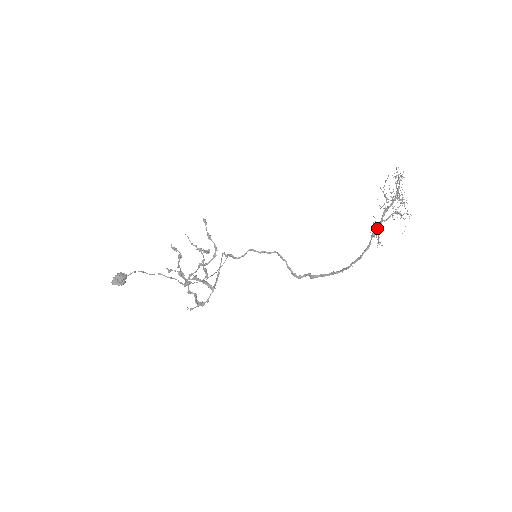
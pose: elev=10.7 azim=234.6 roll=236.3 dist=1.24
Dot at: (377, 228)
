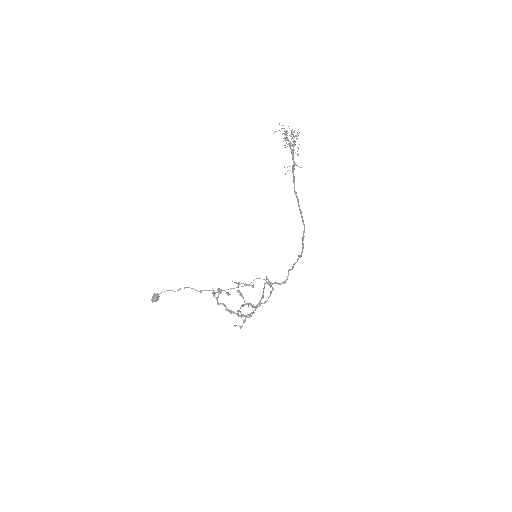
Dot at: (293, 165)
